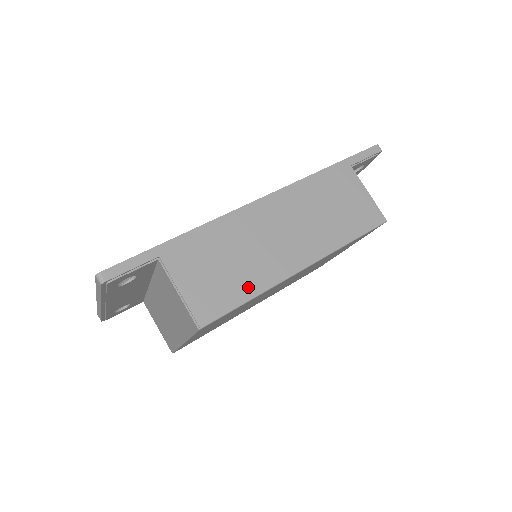
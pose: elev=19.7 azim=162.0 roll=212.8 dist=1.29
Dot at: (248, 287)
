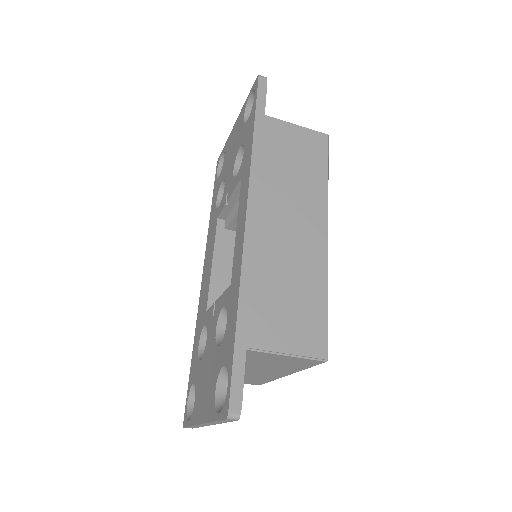
Dot at: (317, 293)
